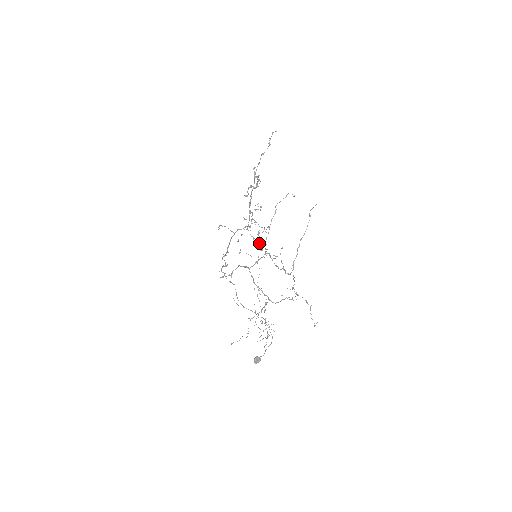
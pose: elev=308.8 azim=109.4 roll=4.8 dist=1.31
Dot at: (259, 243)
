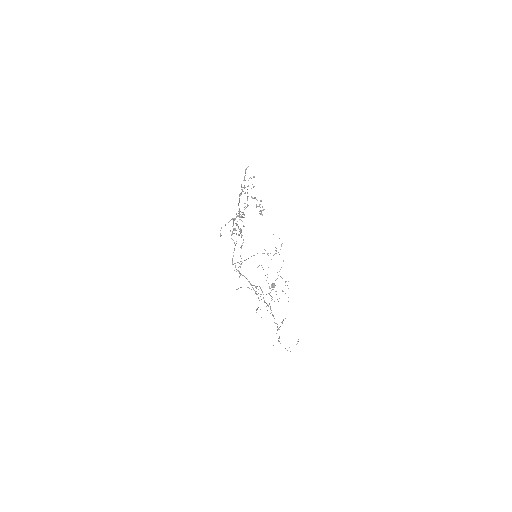
Dot at: (259, 213)
